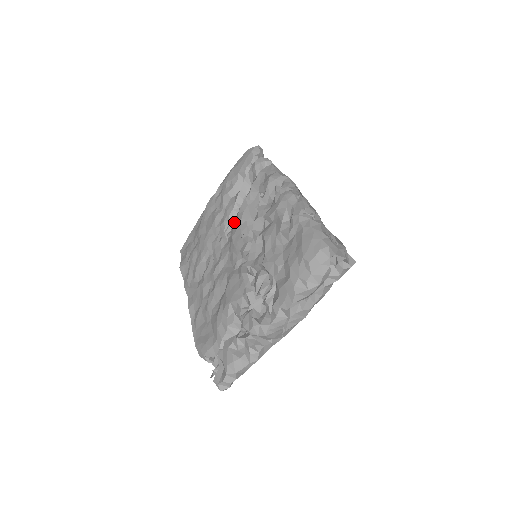
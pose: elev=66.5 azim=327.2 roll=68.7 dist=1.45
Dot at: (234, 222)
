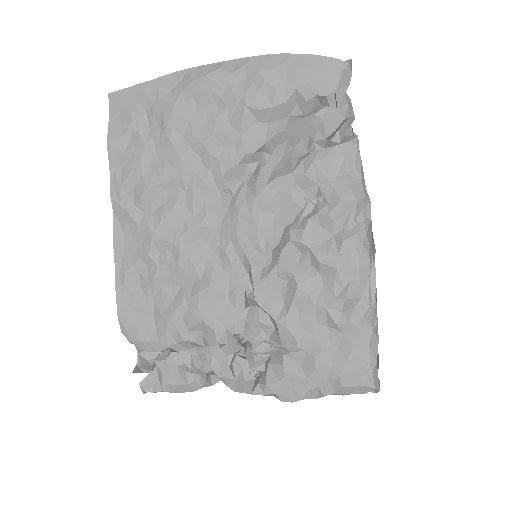
Dot at: (245, 171)
